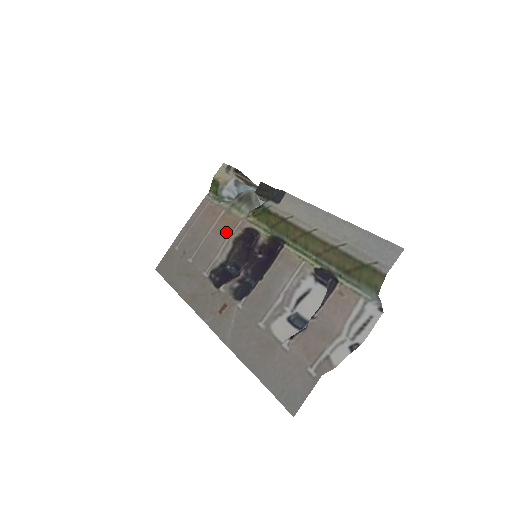
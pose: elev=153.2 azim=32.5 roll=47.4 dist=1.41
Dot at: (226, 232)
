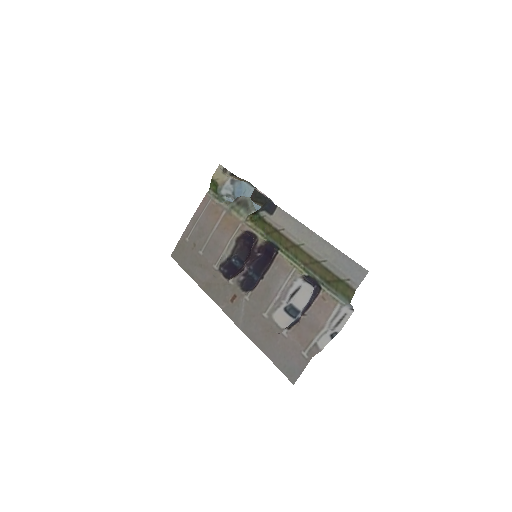
Dot at: (229, 232)
